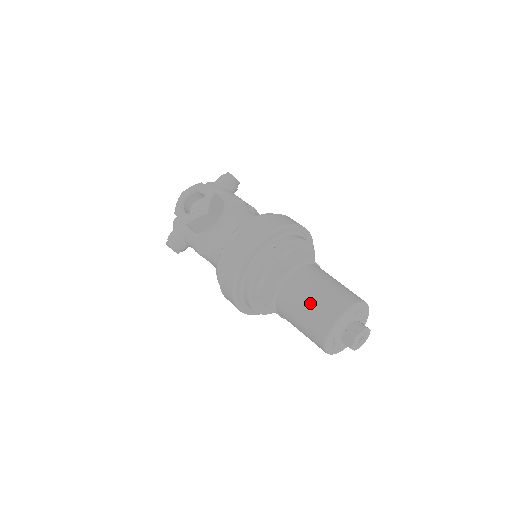
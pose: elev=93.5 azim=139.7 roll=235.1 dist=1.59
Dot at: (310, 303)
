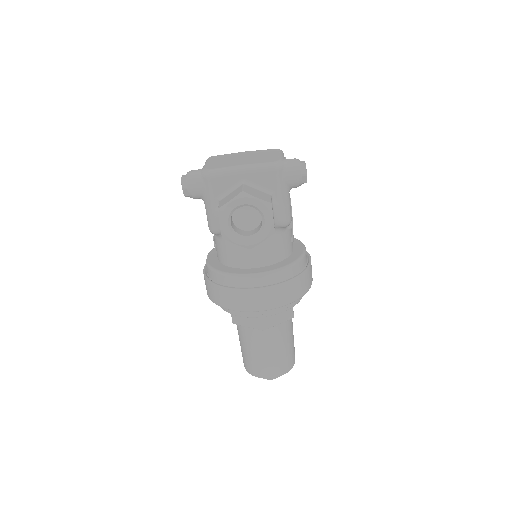
Dot at: (263, 356)
